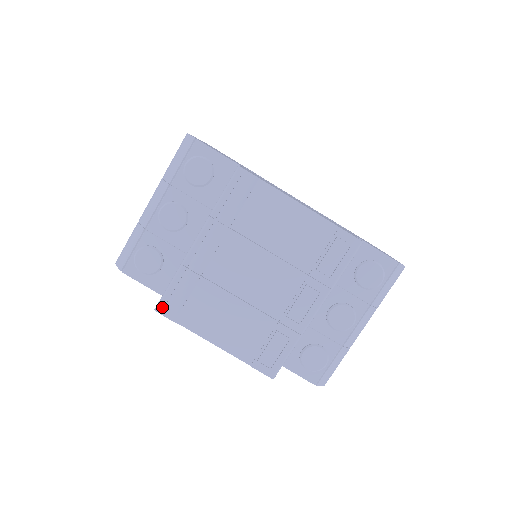
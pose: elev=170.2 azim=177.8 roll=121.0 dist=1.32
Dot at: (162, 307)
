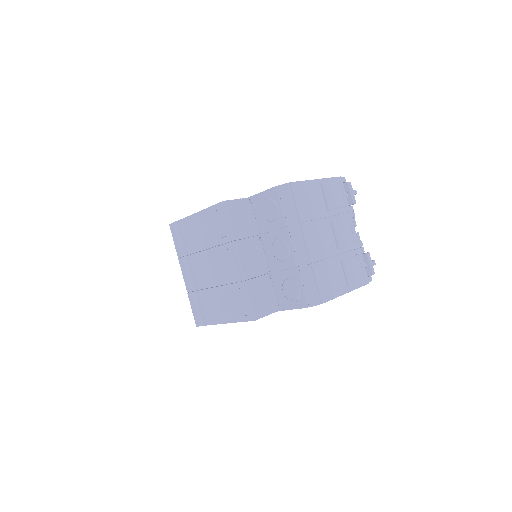
Dot at: (196, 322)
